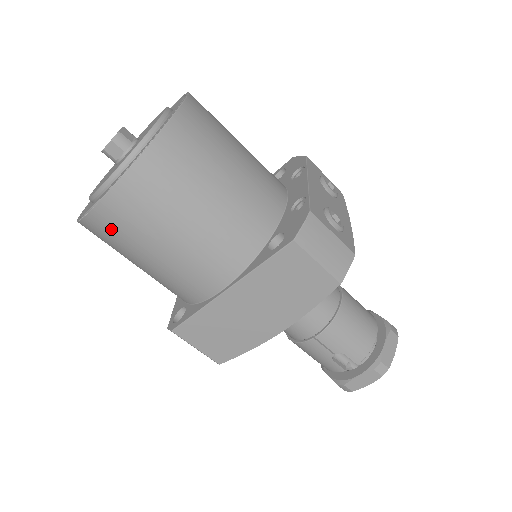
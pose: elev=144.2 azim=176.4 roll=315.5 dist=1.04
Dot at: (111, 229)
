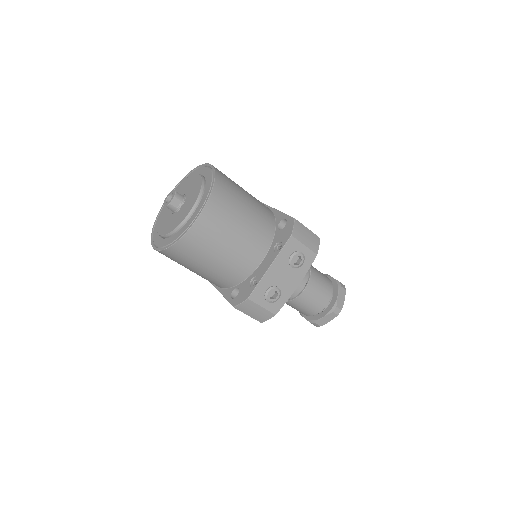
Dot at: occluded
